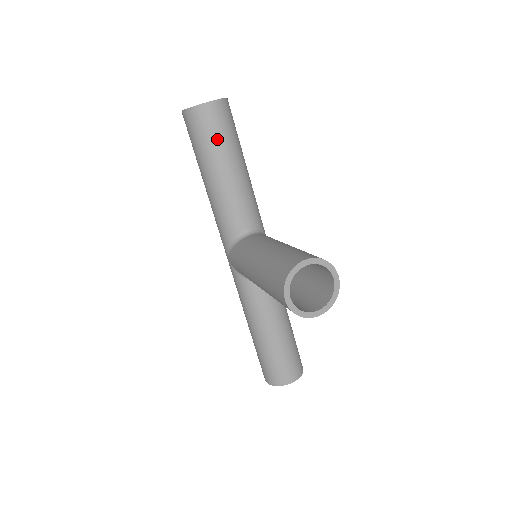
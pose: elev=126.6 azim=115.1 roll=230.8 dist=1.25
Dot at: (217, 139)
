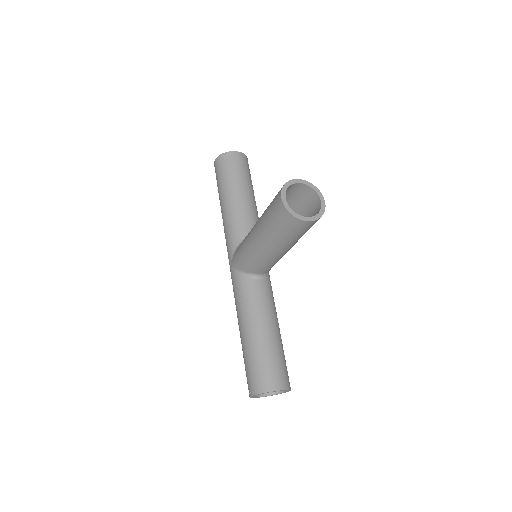
Dot at: (237, 173)
